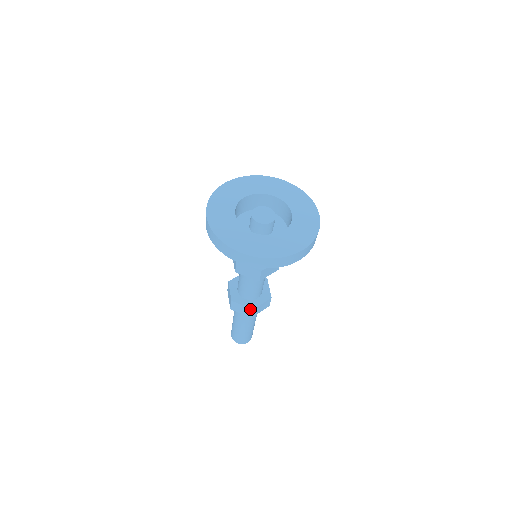
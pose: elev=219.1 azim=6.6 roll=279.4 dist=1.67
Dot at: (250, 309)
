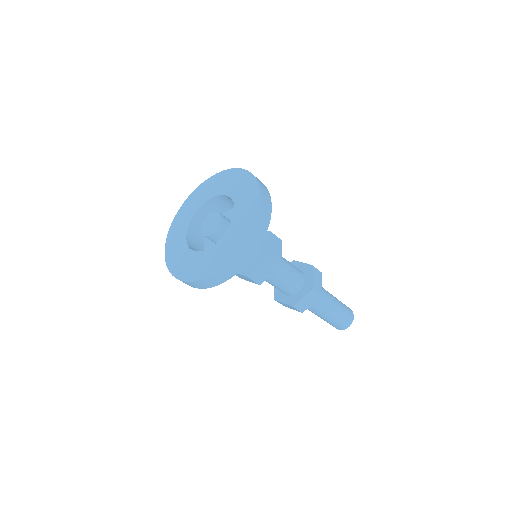
Dot at: (311, 292)
